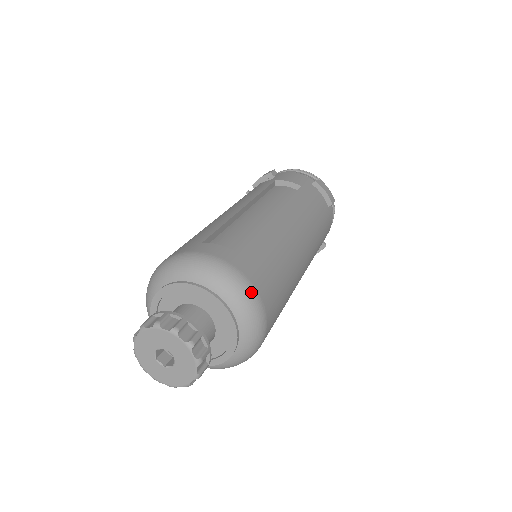
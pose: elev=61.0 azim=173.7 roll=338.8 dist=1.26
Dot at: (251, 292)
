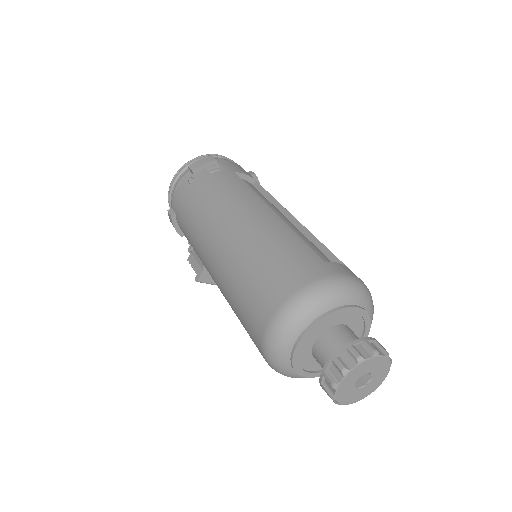
Dot at: occluded
